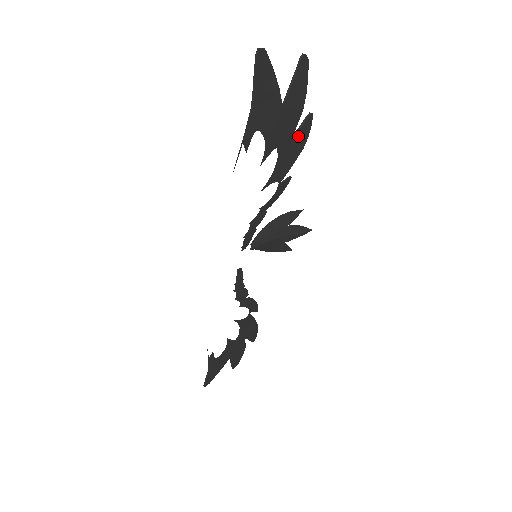
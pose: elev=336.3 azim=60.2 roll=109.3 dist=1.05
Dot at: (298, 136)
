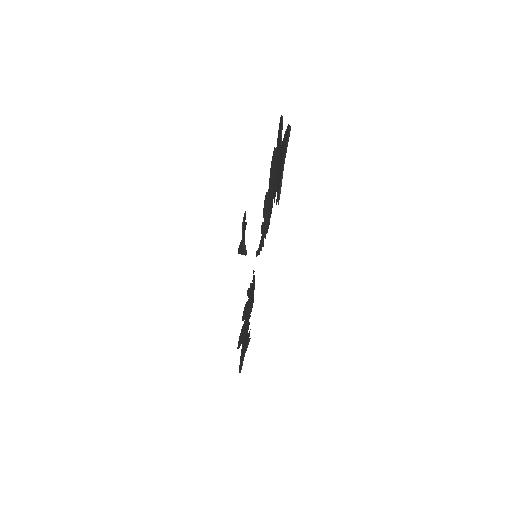
Dot at: (274, 165)
